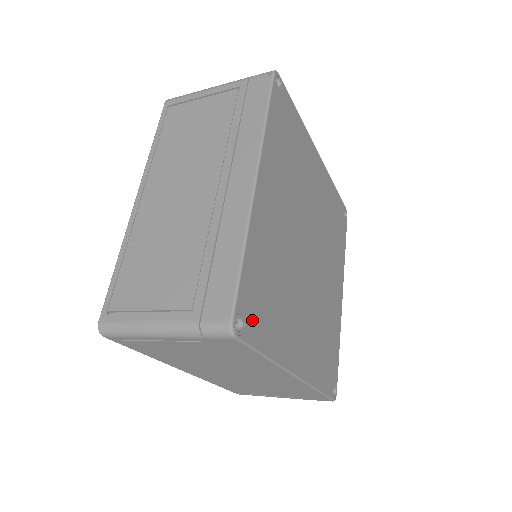
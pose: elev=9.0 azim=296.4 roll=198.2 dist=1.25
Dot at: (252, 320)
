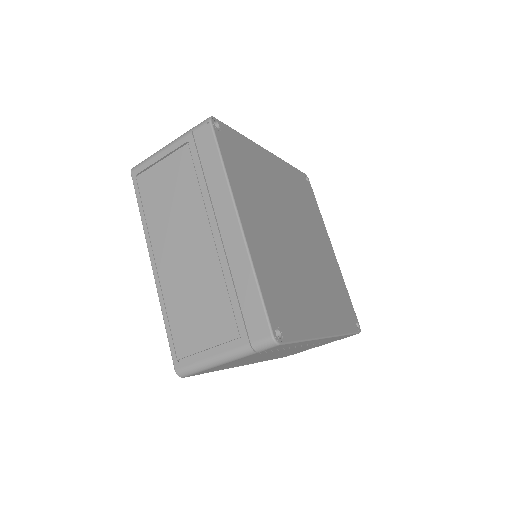
Dot at: (284, 324)
